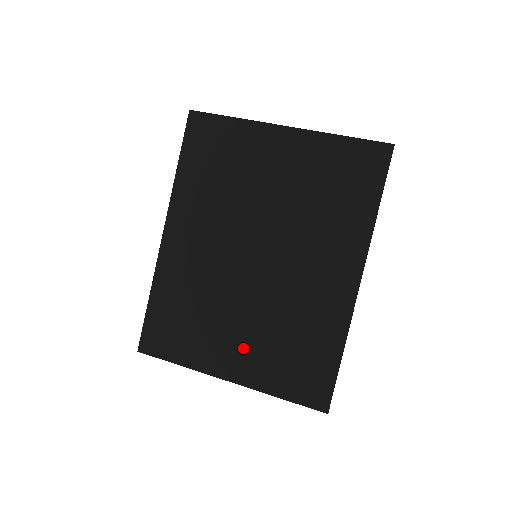
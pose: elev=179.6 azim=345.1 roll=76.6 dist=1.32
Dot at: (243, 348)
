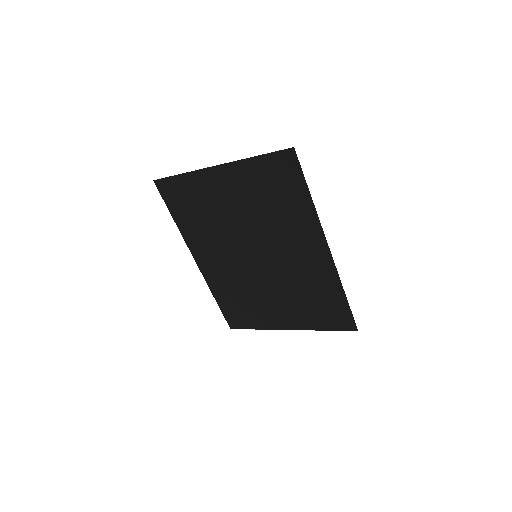
Dot at: (285, 310)
